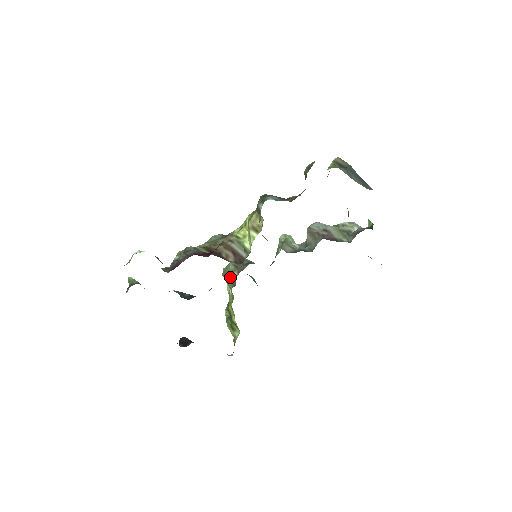
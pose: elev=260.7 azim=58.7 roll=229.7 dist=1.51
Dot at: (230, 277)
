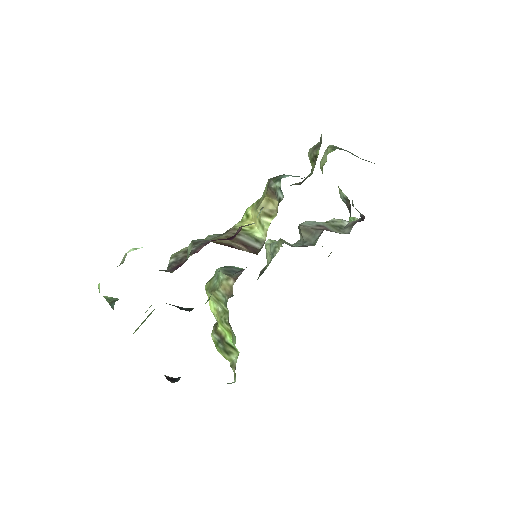
Dot at: (222, 288)
